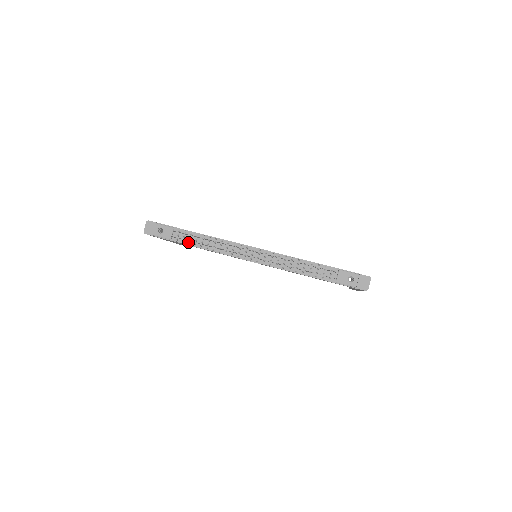
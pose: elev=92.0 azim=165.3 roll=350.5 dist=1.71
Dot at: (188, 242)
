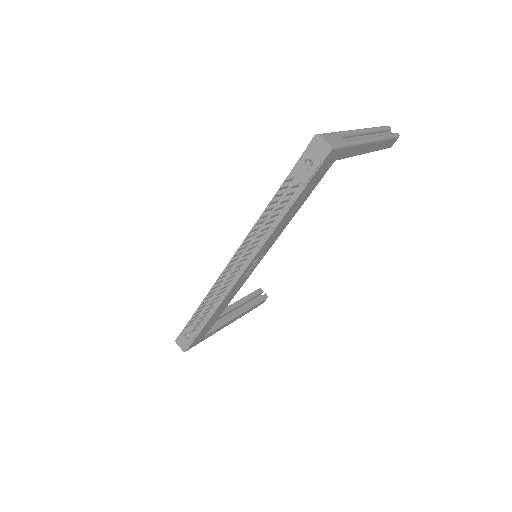
Dot at: (204, 320)
